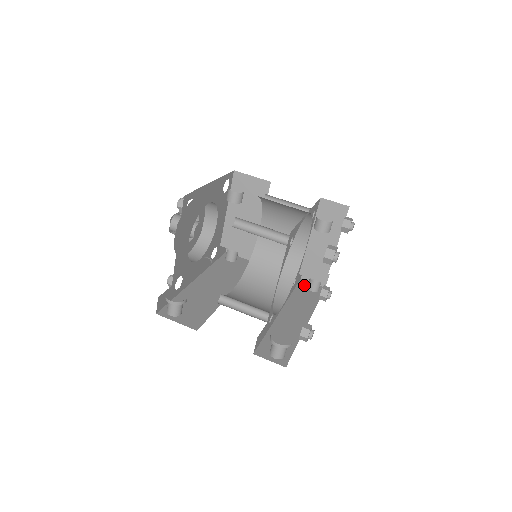
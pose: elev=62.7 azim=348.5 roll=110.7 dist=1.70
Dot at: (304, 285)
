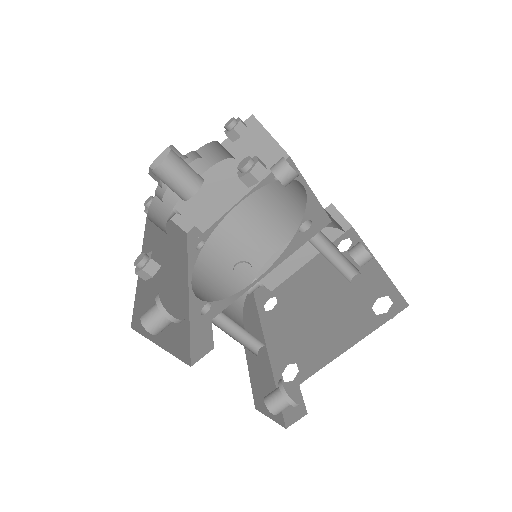
Dot at: occluded
